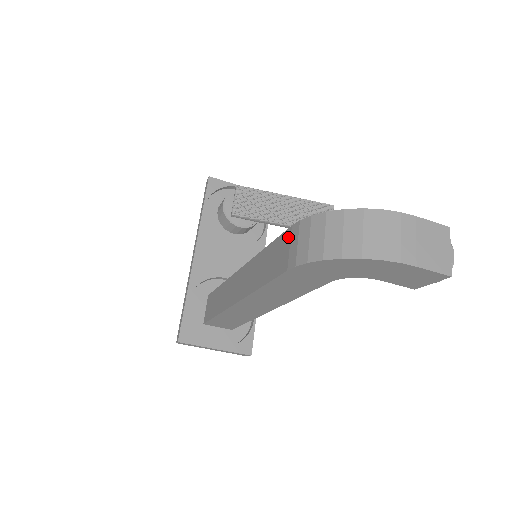
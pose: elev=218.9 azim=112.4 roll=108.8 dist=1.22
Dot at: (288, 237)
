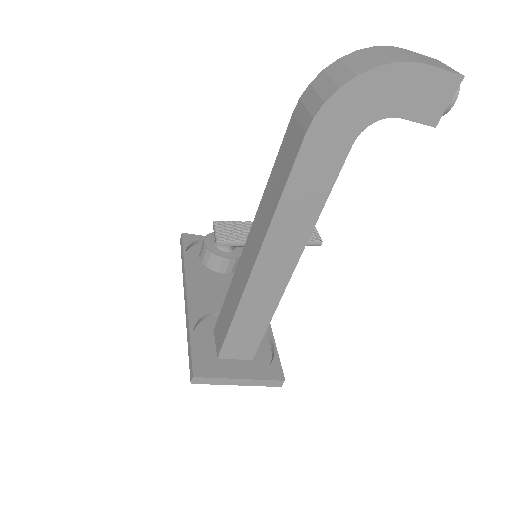
Dot at: (293, 123)
